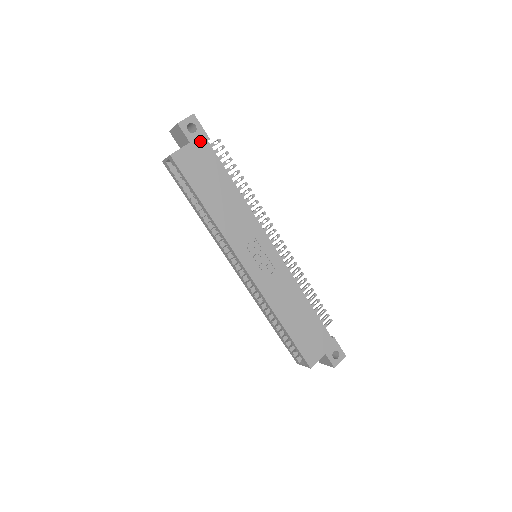
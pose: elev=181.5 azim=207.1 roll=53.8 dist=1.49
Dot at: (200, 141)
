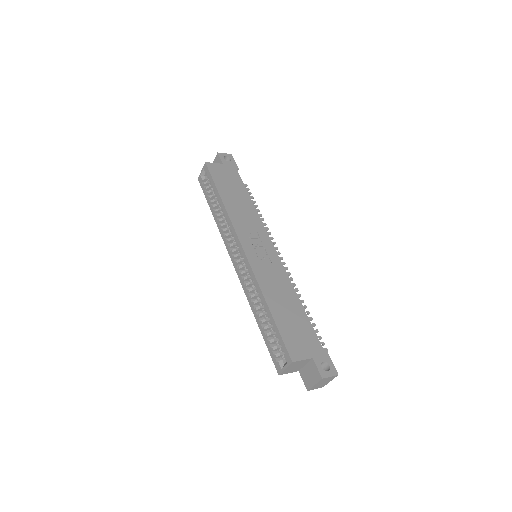
Dot at: (231, 167)
